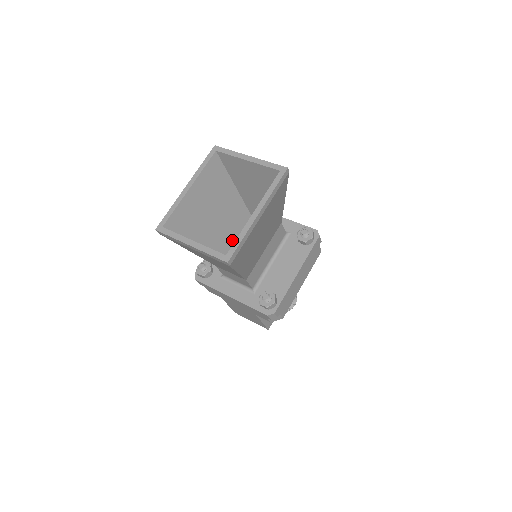
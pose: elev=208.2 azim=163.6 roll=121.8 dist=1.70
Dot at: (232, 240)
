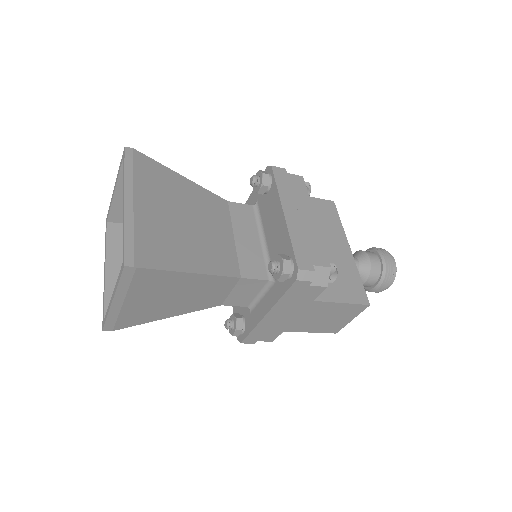
Dot at: occluded
